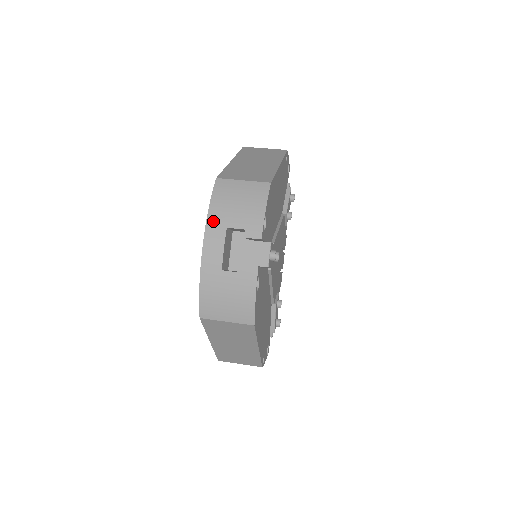
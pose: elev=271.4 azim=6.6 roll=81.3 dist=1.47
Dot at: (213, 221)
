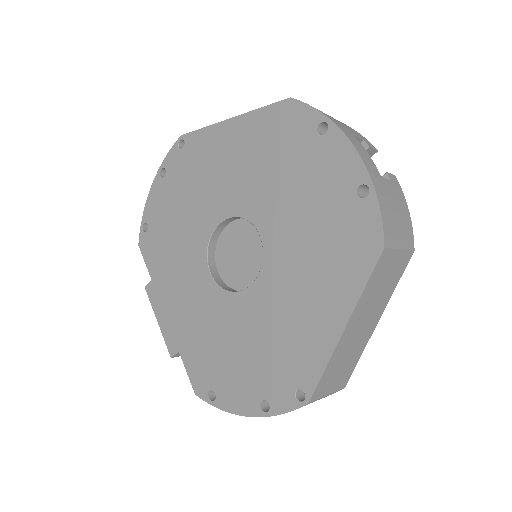
Dot at: (340, 126)
